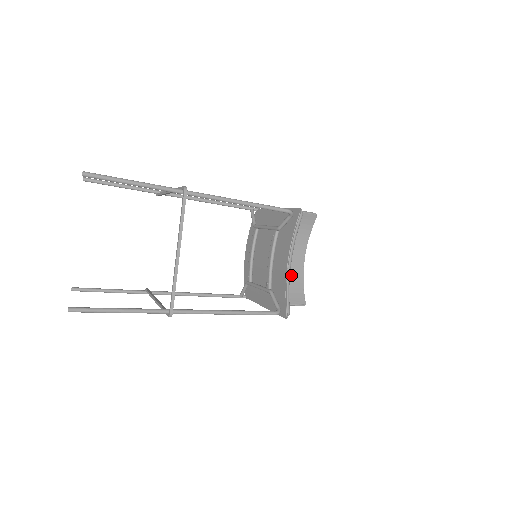
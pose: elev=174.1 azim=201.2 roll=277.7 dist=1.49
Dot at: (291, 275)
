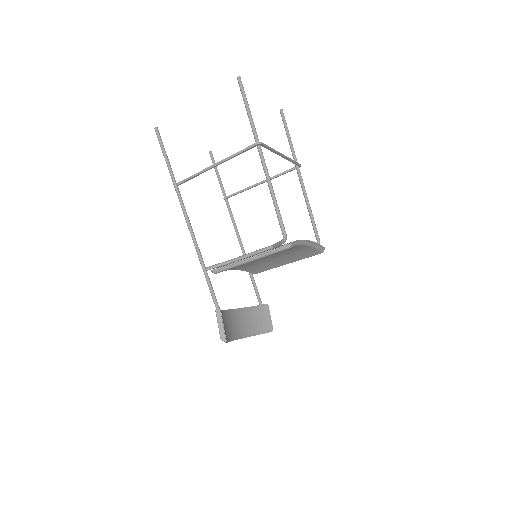
Dot at: (230, 324)
